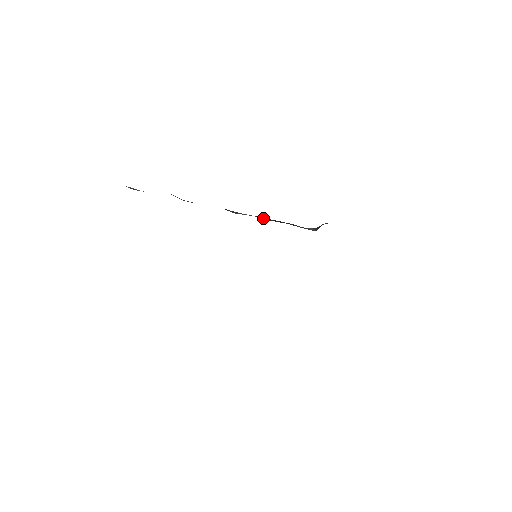
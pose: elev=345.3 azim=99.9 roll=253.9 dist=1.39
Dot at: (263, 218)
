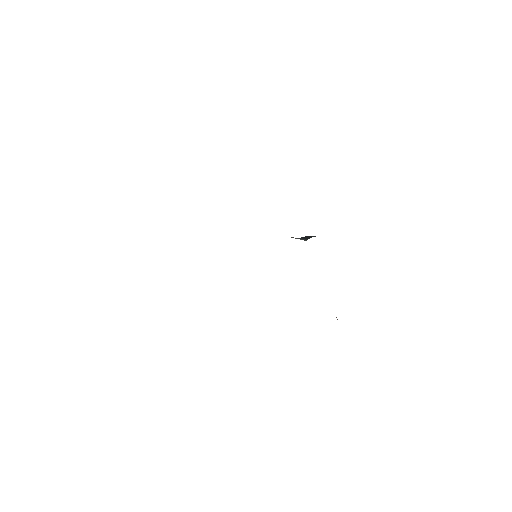
Dot at: occluded
